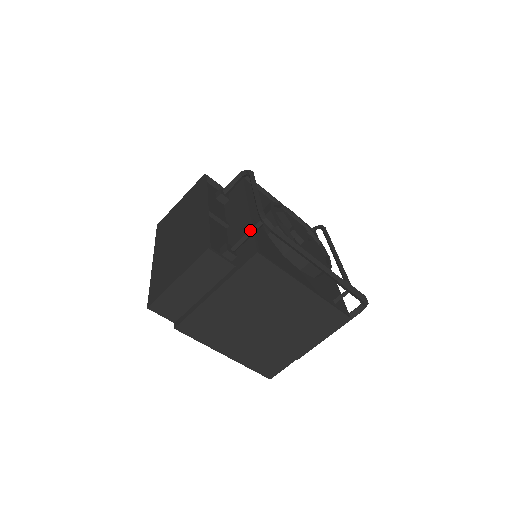
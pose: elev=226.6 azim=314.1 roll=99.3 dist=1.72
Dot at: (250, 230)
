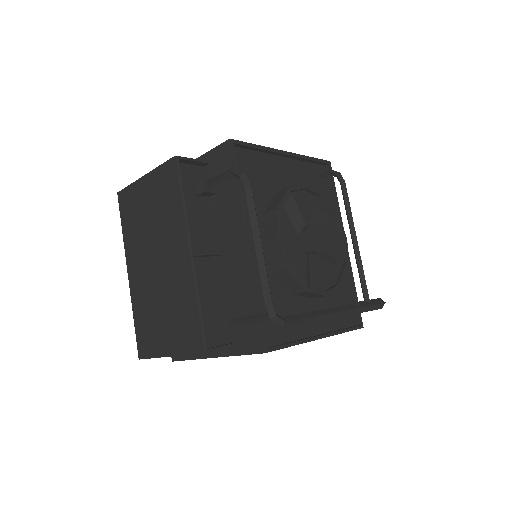
Dot at: (254, 319)
